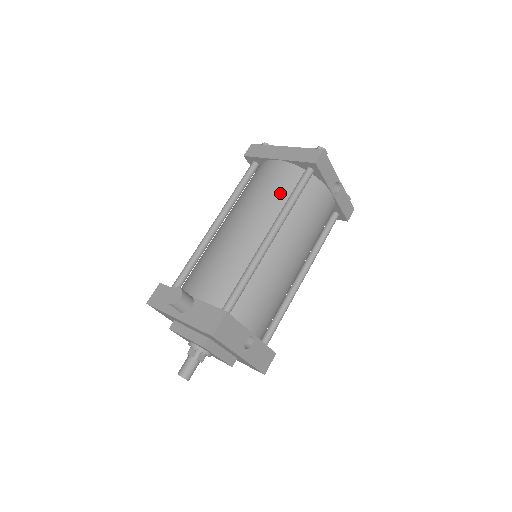
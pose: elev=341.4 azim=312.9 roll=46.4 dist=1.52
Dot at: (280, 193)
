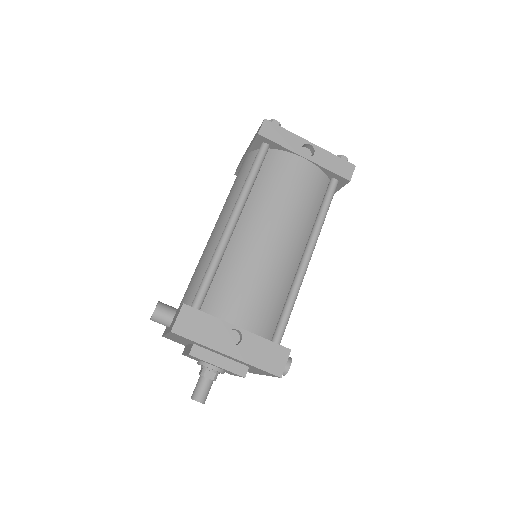
Dot at: (243, 181)
